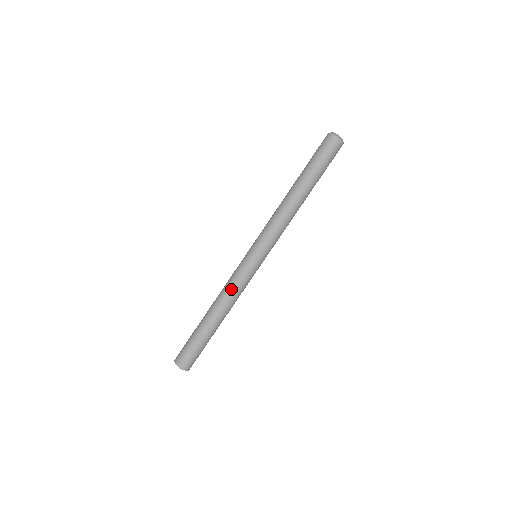
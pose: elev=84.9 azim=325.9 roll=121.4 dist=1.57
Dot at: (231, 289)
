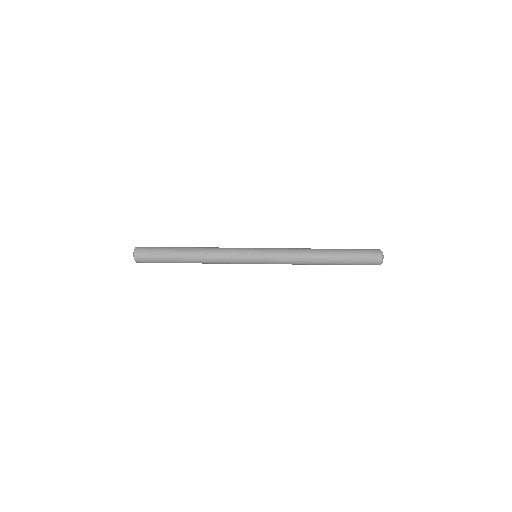
Dot at: (220, 251)
